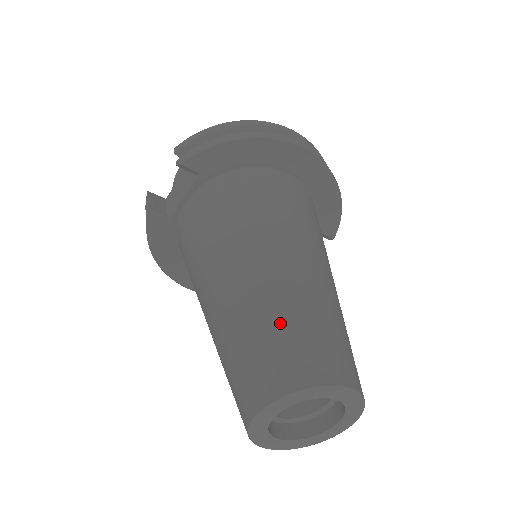
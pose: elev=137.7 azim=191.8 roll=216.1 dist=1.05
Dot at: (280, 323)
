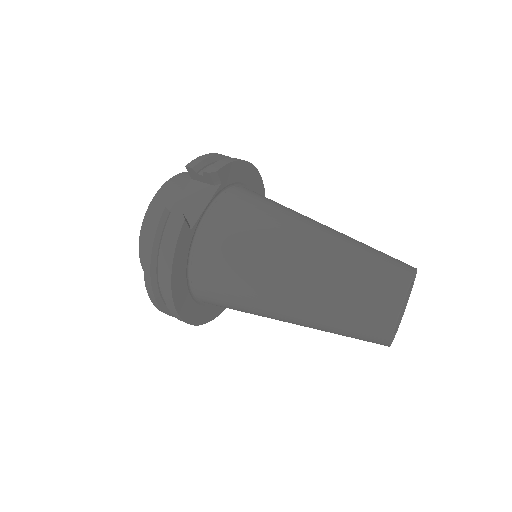
Dot at: (369, 248)
